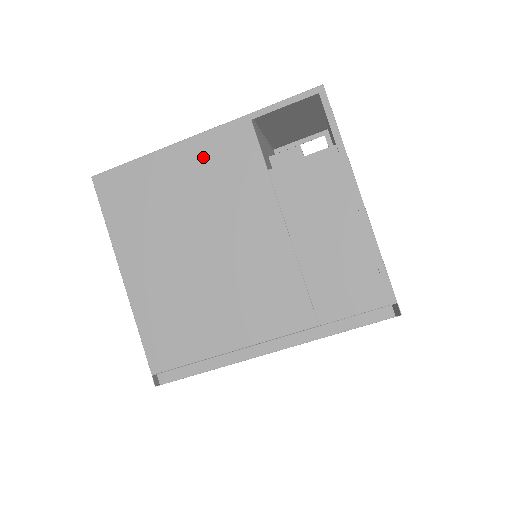
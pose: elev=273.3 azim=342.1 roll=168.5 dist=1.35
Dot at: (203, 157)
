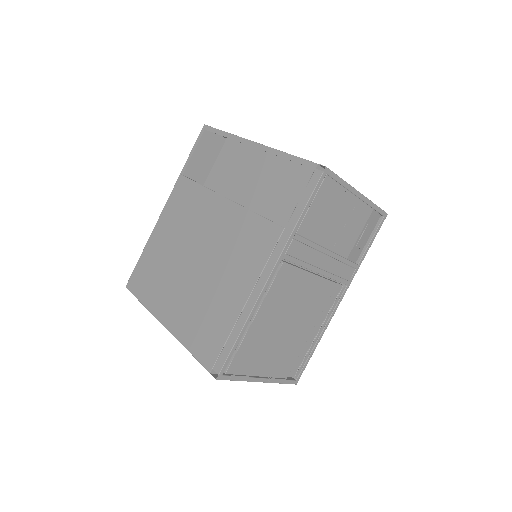
Dot at: (170, 216)
